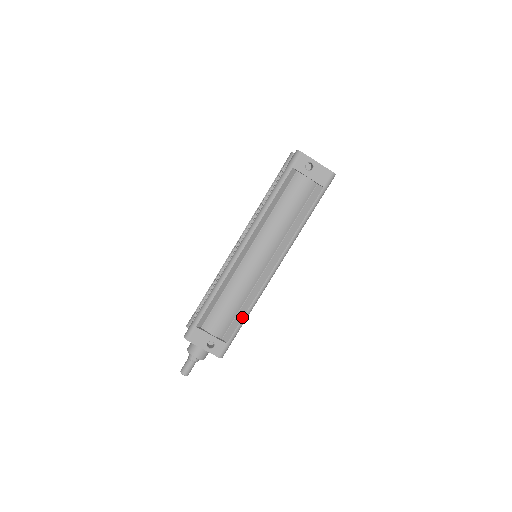
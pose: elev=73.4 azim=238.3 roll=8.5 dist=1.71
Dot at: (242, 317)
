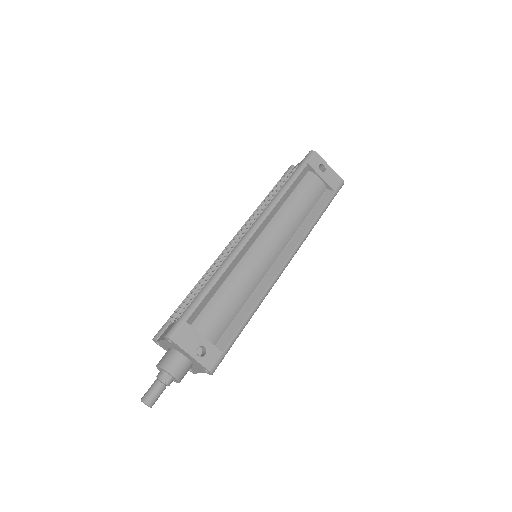
Dot at: (244, 318)
